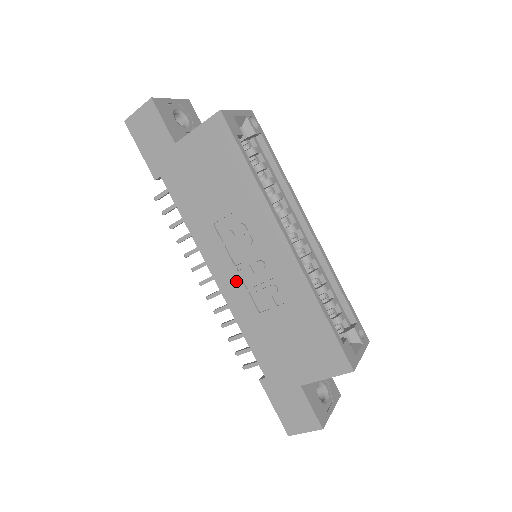
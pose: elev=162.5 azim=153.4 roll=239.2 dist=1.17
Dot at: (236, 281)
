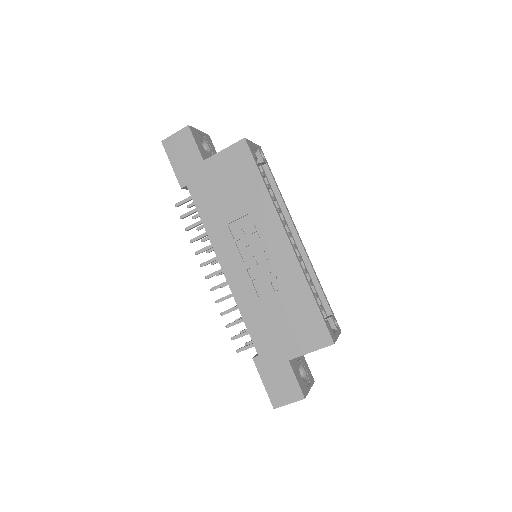
Dot at: (242, 271)
